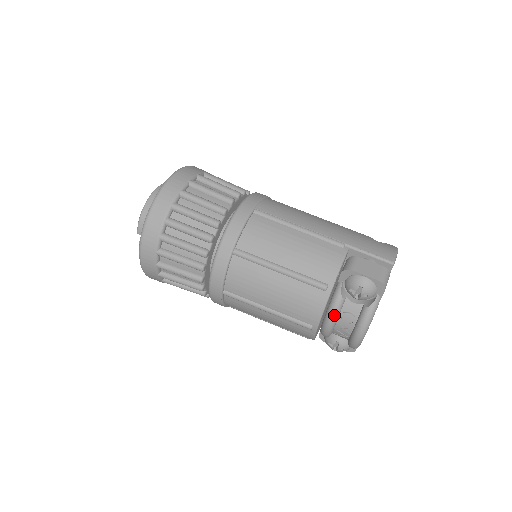
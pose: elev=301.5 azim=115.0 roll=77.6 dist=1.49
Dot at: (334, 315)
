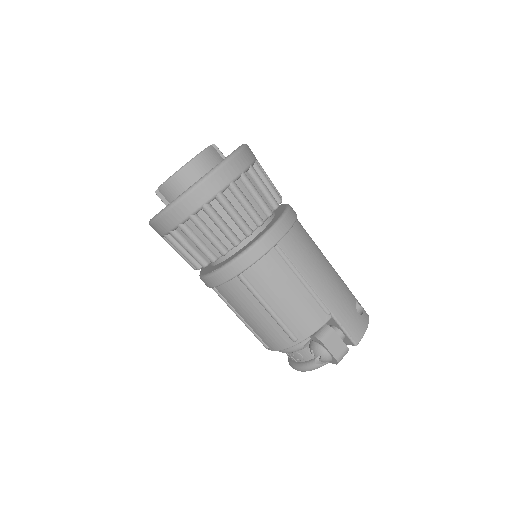
Dot at: (289, 352)
